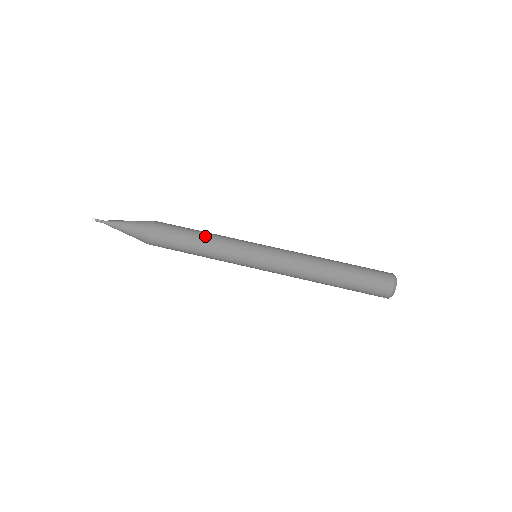
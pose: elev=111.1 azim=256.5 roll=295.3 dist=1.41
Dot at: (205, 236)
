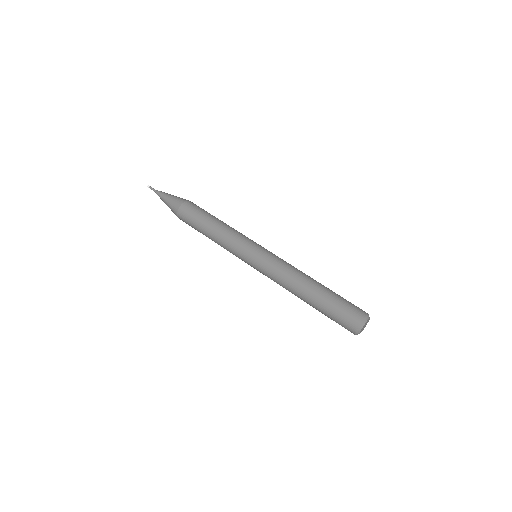
Dot at: (225, 223)
